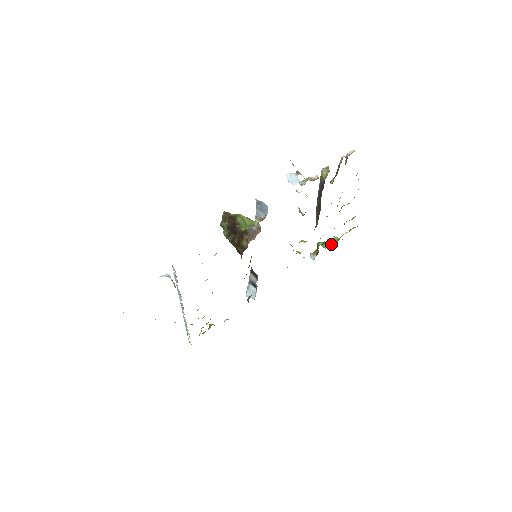
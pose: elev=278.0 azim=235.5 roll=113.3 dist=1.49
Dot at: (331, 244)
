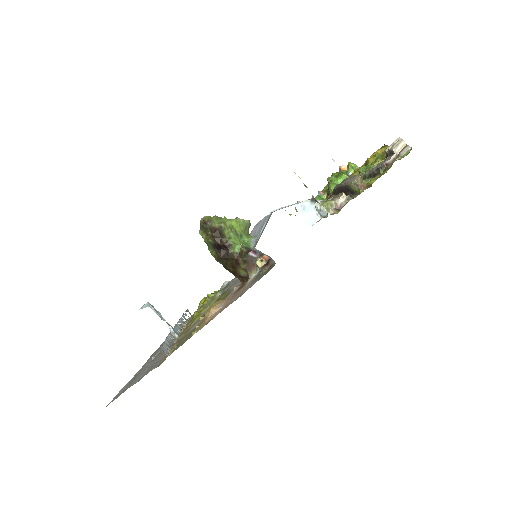
Dot at: occluded
